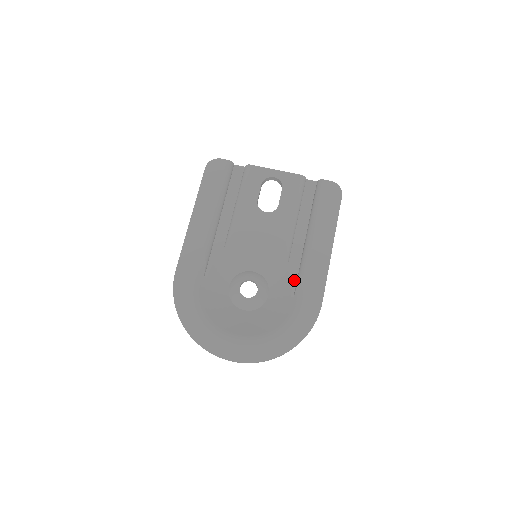
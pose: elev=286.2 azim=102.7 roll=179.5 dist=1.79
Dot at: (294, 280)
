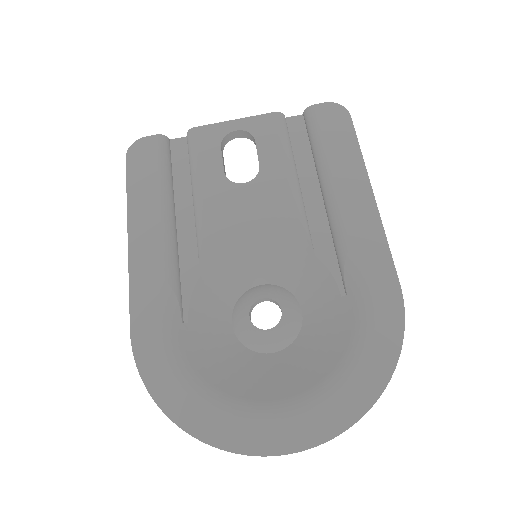
Dot at: (334, 268)
